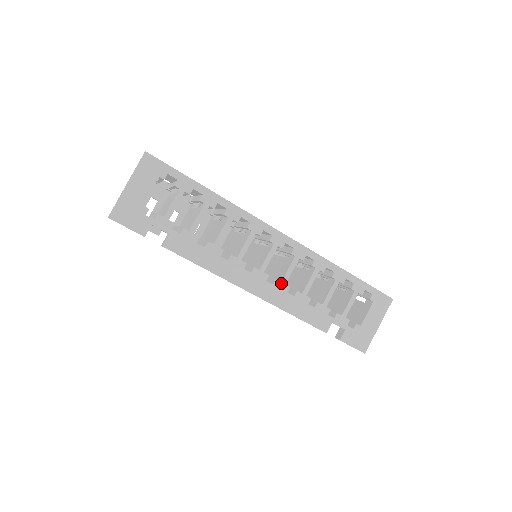
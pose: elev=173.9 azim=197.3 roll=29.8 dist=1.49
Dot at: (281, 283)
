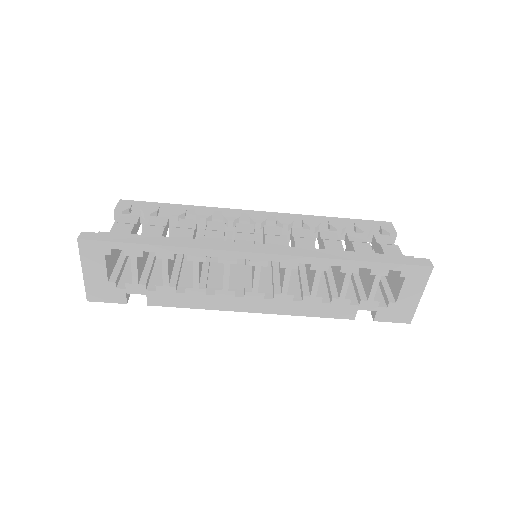
Dot at: (281, 295)
